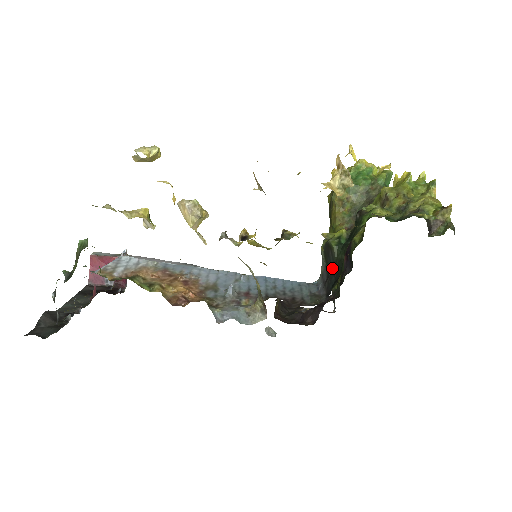
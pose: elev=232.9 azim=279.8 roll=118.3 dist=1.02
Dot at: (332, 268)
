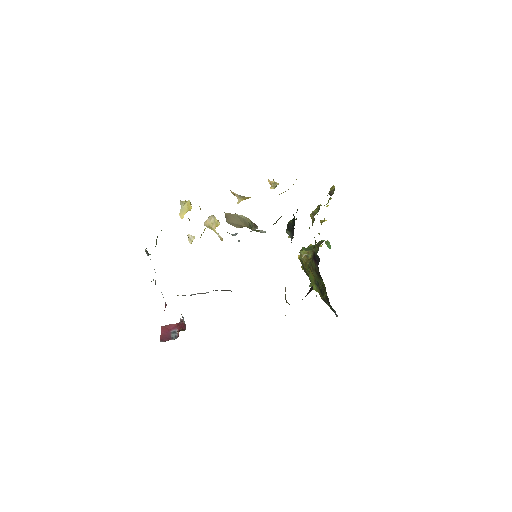
Dot at: (293, 227)
